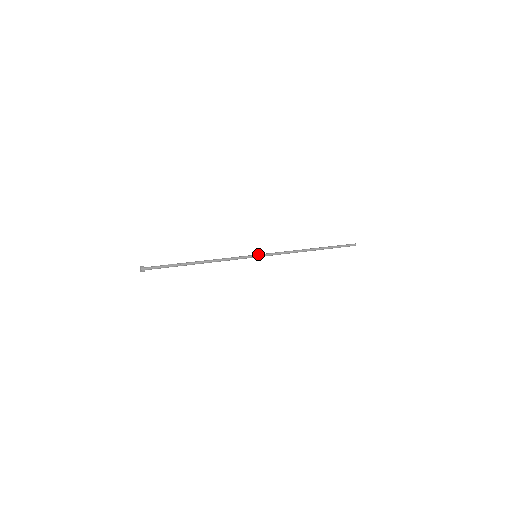
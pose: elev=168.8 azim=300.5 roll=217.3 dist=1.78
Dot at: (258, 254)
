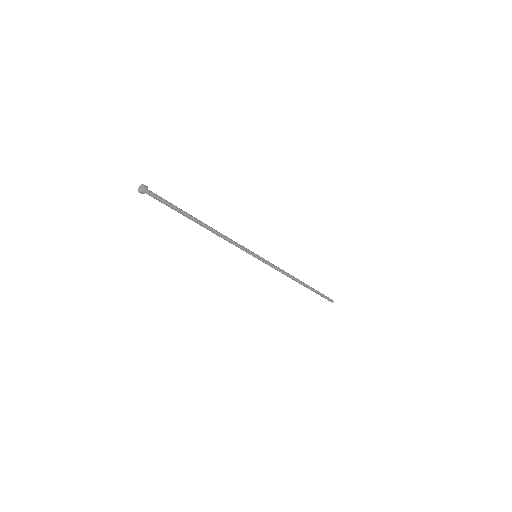
Dot at: occluded
